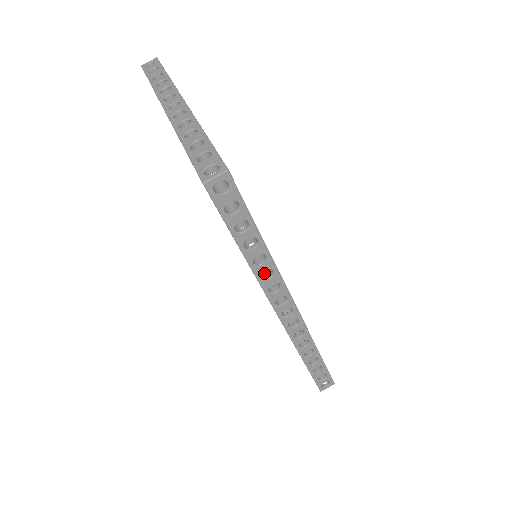
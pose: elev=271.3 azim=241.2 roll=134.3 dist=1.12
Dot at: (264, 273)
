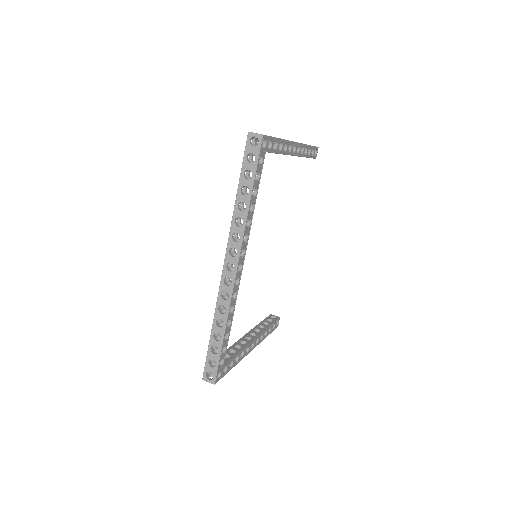
Dot at: occluded
